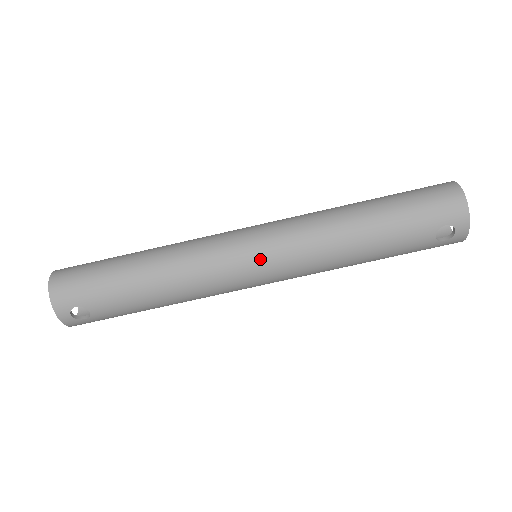
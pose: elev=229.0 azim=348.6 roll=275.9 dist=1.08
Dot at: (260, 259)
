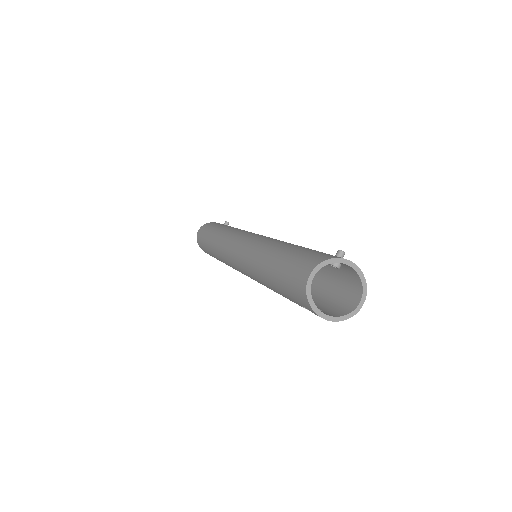
Dot at: (238, 268)
